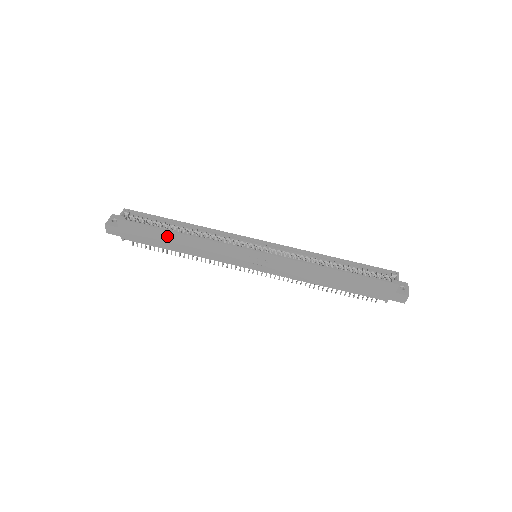
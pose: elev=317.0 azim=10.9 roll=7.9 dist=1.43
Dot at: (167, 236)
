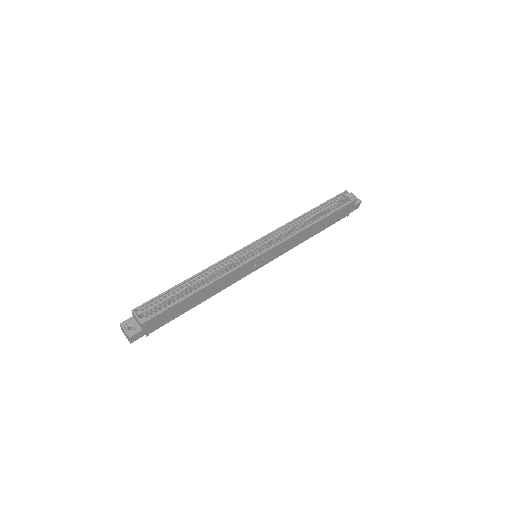
Dot at: (189, 300)
